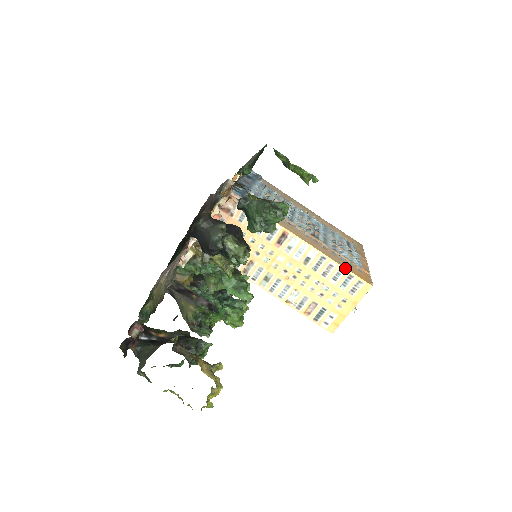
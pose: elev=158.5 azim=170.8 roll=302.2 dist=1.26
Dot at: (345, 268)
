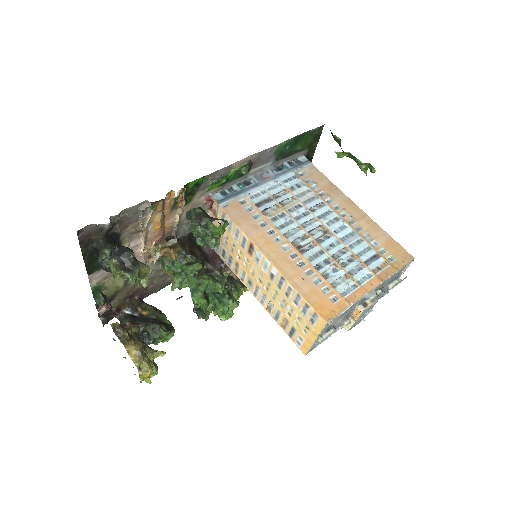
Dot at: (301, 295)
